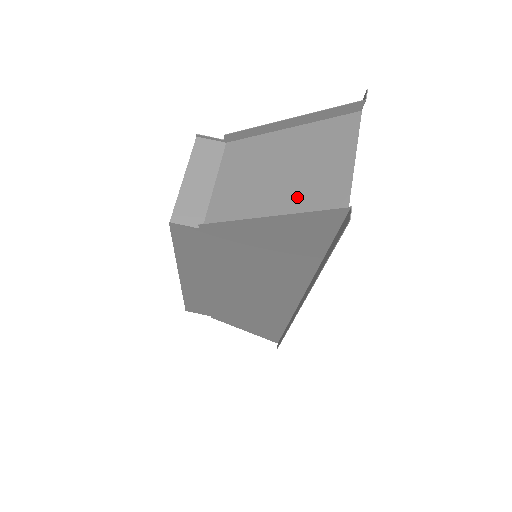
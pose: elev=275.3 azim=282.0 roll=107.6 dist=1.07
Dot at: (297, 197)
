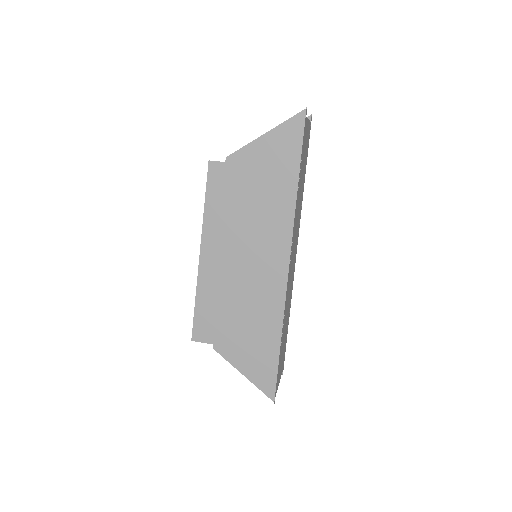
Dot at: occluded
